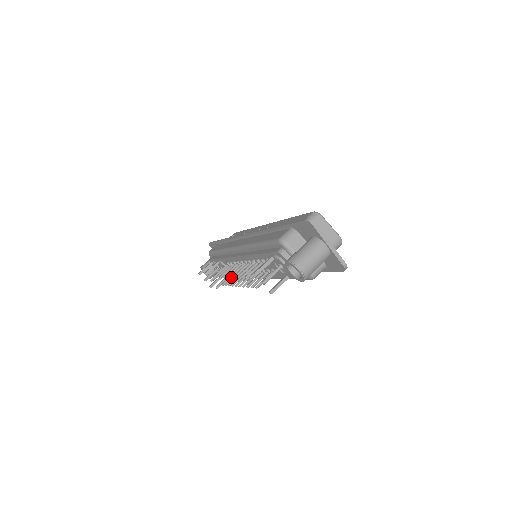
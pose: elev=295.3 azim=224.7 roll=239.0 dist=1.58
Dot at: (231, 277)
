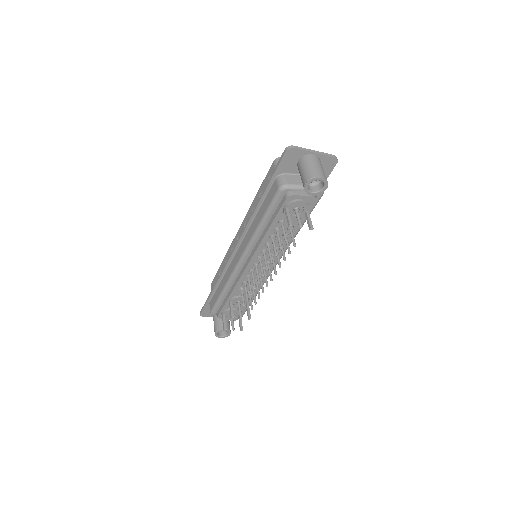
Dot at: (263, 275)
